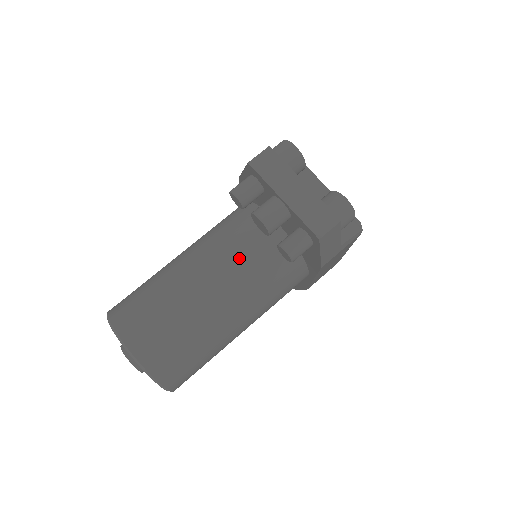
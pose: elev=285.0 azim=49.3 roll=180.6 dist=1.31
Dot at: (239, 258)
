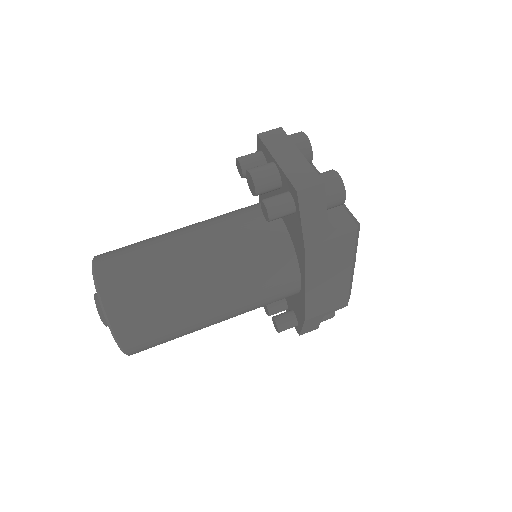
Dot at: (230, 229)
